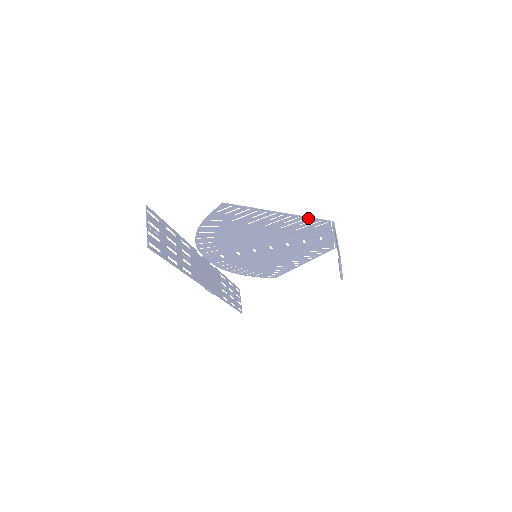
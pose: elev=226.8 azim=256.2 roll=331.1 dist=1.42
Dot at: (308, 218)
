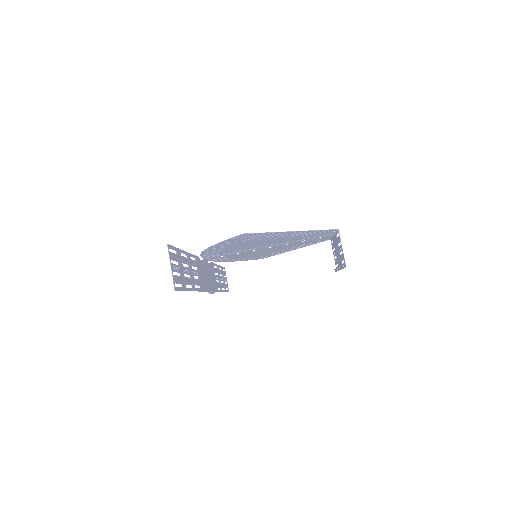
Dot at: (316, 231)
